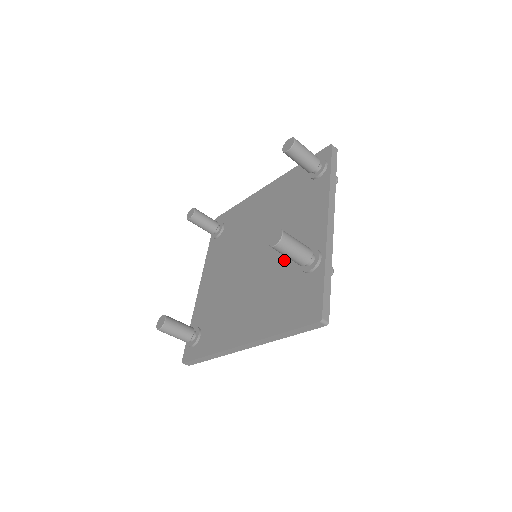
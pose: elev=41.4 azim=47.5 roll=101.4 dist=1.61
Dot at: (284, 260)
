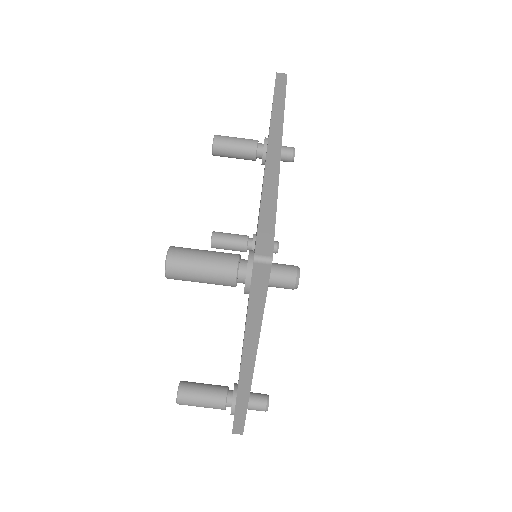
Dot at: (261, 192)
